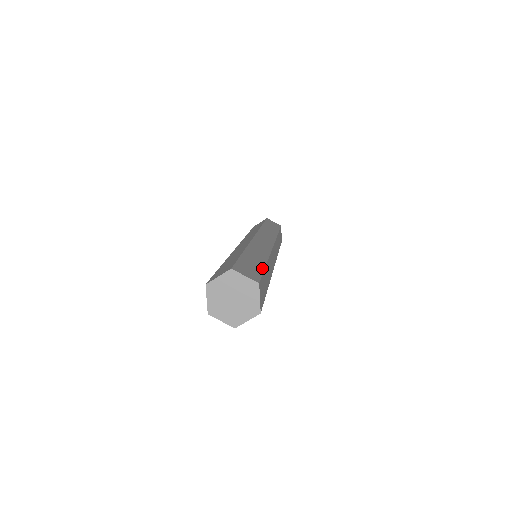
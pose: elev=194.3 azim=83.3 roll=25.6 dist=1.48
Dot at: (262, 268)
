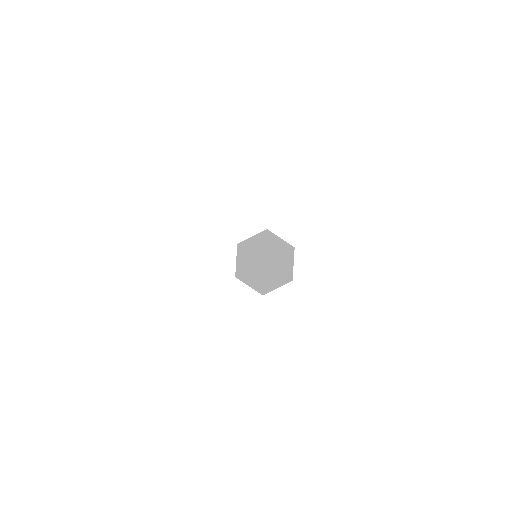
Dot at: occluded
